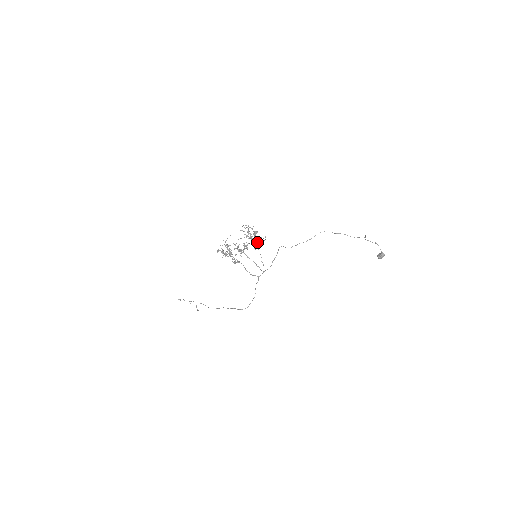
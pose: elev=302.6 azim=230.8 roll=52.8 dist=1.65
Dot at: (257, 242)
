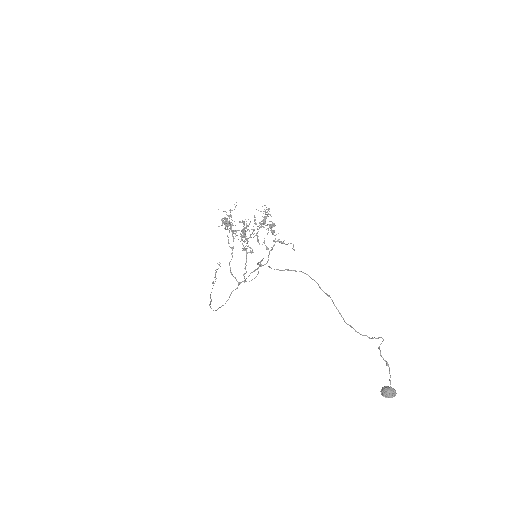
Dot at: (274, 241)
